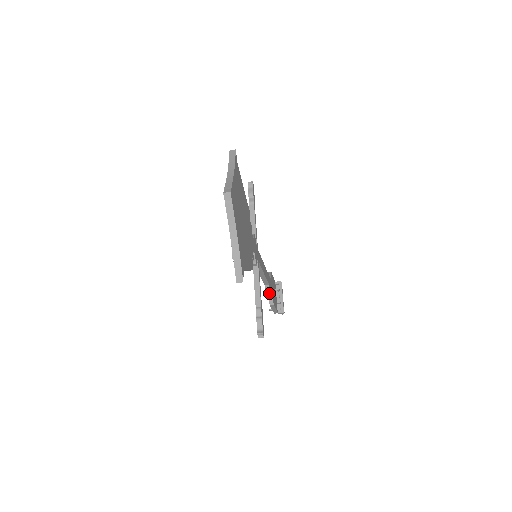
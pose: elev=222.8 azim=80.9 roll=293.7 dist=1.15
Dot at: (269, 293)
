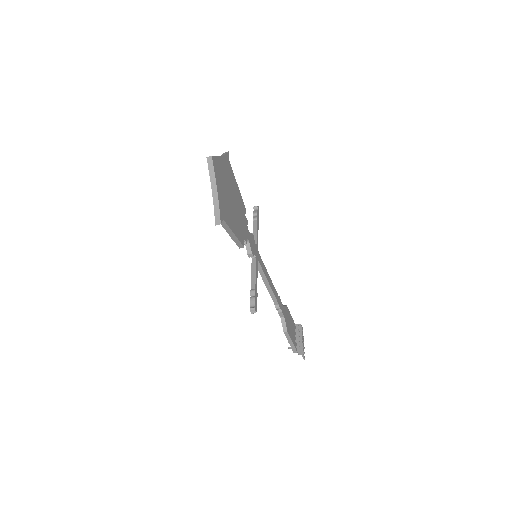
Dot at: (282, 319)
